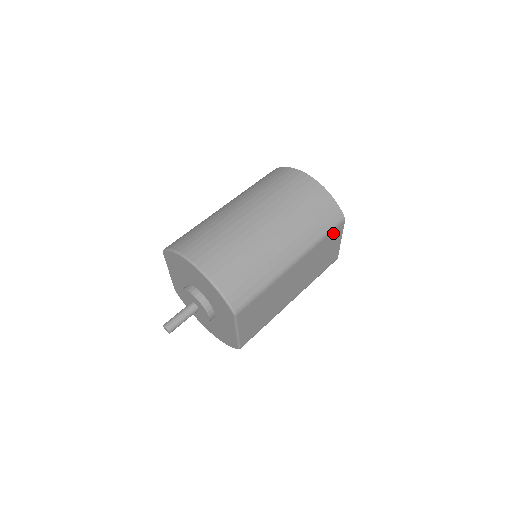
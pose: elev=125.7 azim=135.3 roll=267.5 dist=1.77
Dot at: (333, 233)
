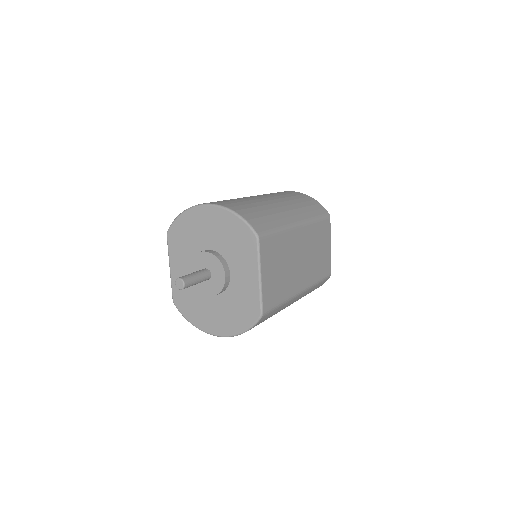
Dot at: (324, 224)
